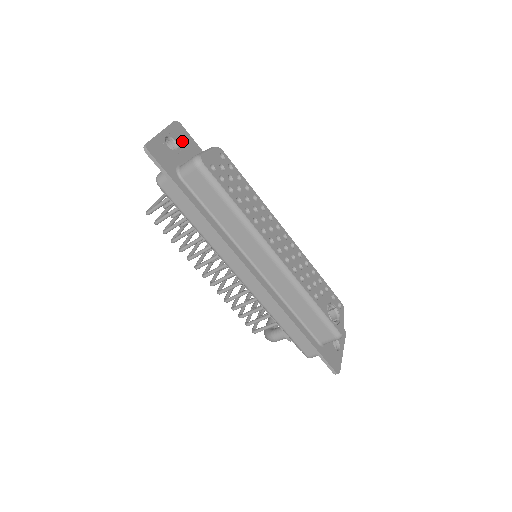
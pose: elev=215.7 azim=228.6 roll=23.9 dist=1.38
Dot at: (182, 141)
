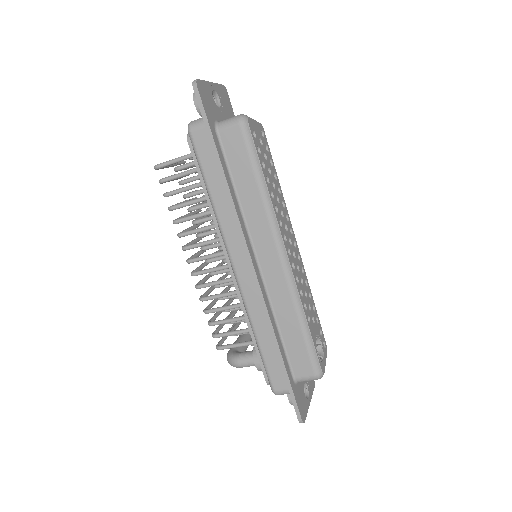
Dot at: (225, 105)
